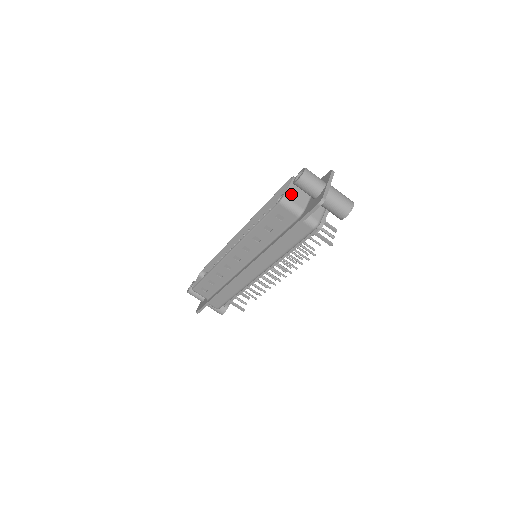
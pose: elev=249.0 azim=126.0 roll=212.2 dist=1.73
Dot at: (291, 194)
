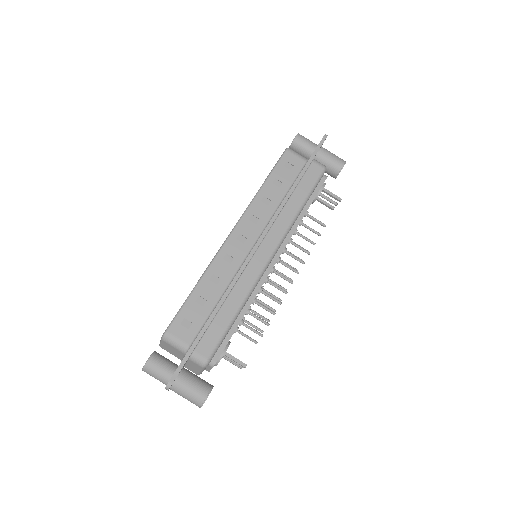
Dot at: occluded
